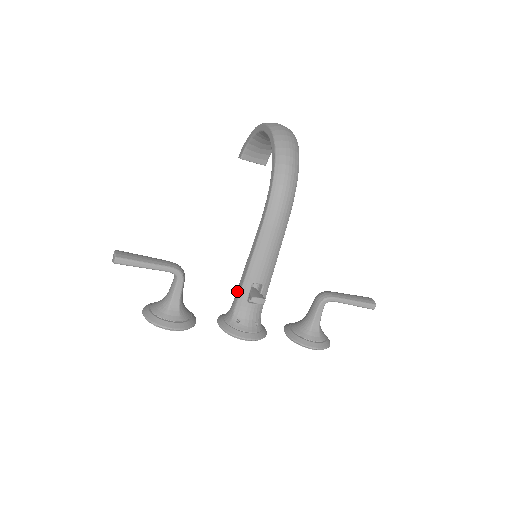
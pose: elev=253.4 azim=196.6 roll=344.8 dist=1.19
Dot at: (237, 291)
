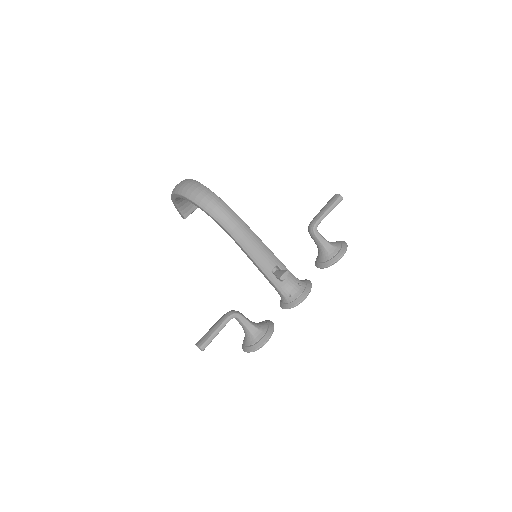
Dot at: occluded
